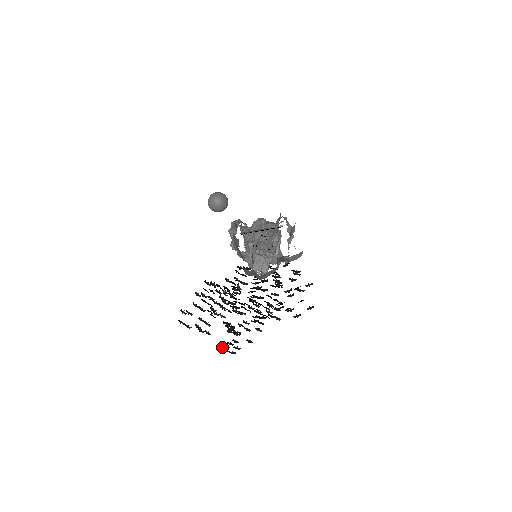
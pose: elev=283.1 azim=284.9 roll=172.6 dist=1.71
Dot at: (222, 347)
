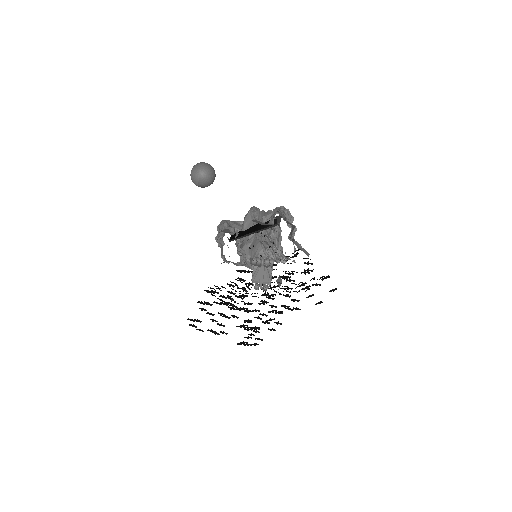
Dot at: occluded
